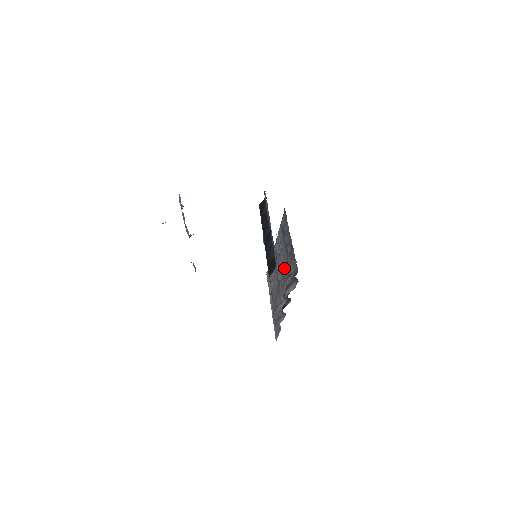
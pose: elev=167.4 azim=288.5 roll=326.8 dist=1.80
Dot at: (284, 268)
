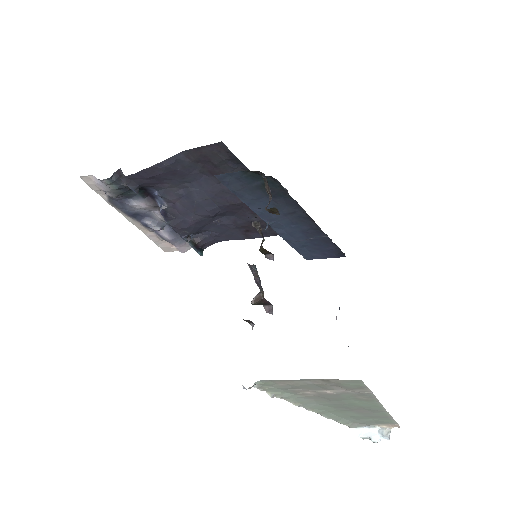
Dot at: occluded
